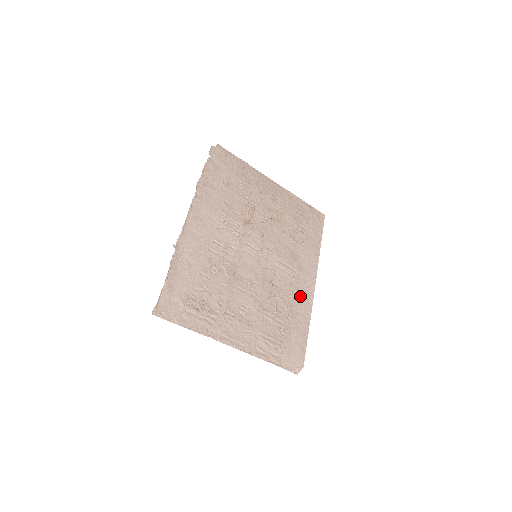
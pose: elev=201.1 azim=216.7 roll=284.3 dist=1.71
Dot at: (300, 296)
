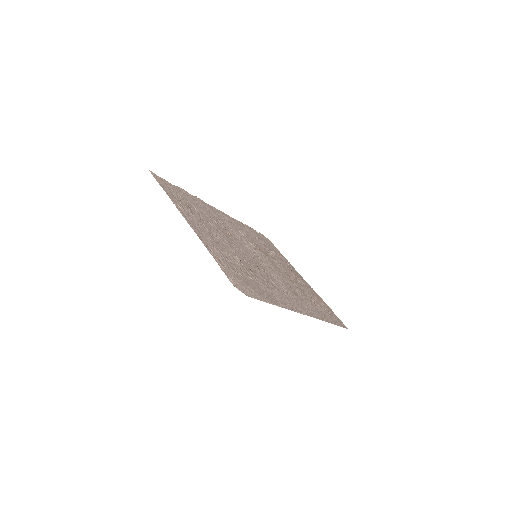
Dot at: (283, 297)
